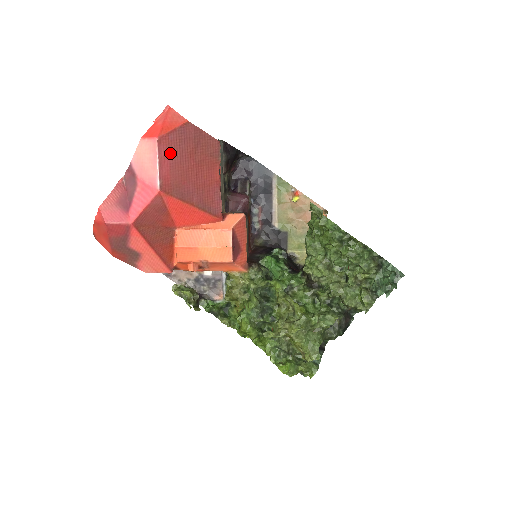
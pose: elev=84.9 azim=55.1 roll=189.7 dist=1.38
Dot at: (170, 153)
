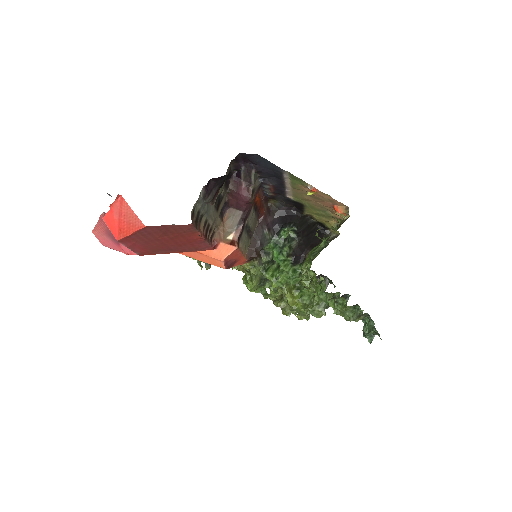
Dot at: (137, 242)
